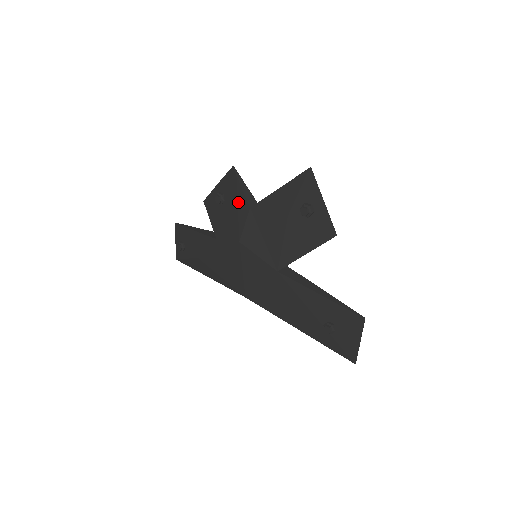
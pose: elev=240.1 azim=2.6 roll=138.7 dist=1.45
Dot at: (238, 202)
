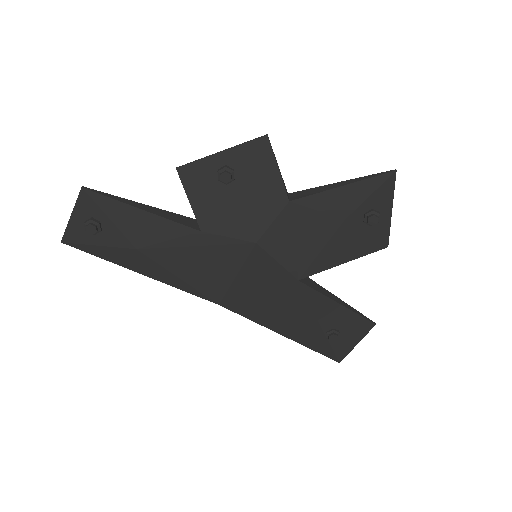
Dot at: (267, 189)
